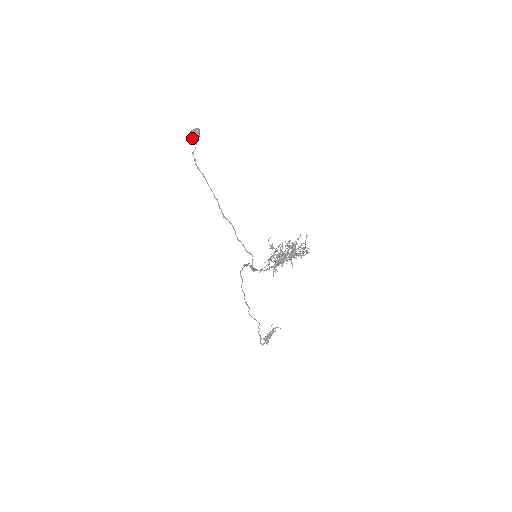
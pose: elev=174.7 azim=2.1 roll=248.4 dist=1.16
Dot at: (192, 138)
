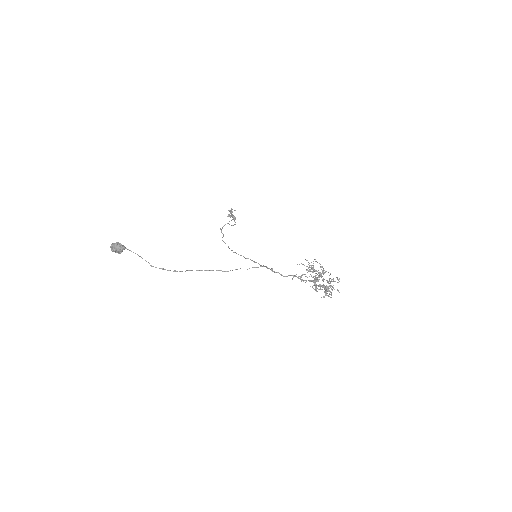
Dot at: (120, 252)
